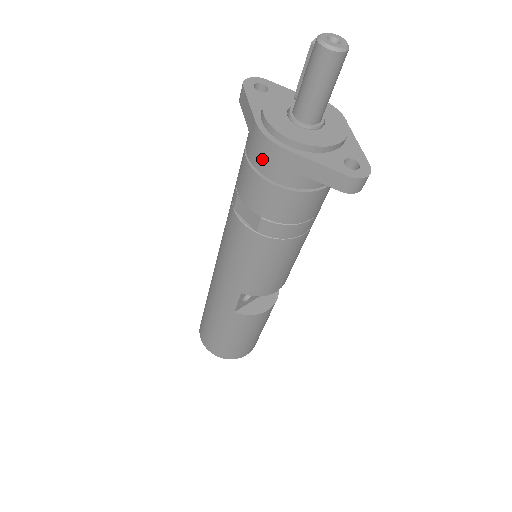
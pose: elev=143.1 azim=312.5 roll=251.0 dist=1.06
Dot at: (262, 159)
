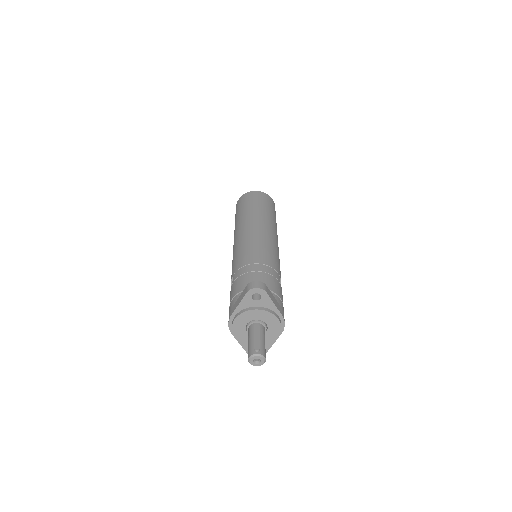
Dot at: occluded
